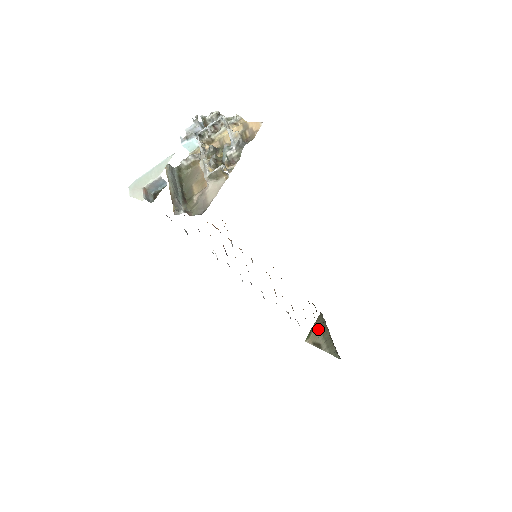
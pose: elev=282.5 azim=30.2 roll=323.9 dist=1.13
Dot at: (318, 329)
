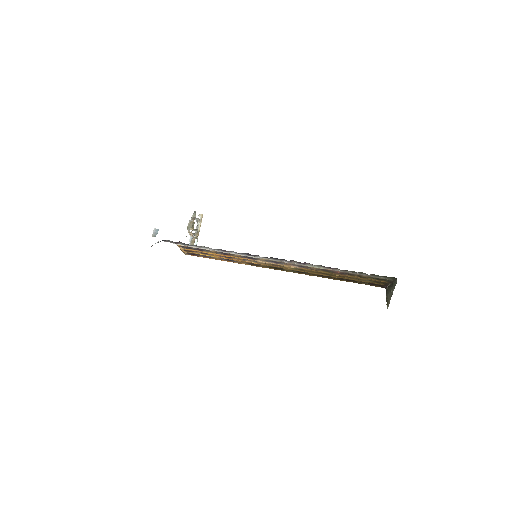
Dot at: (388, 294)
